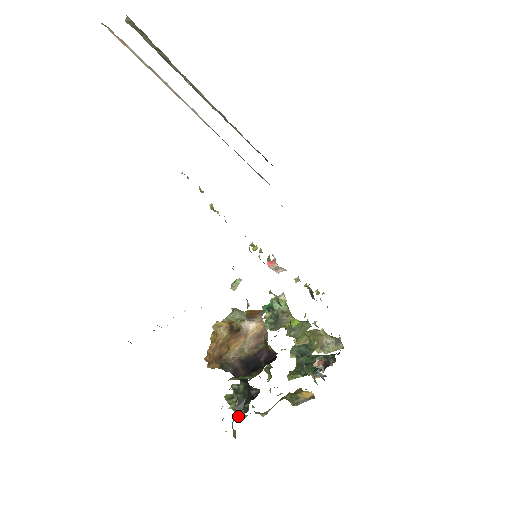
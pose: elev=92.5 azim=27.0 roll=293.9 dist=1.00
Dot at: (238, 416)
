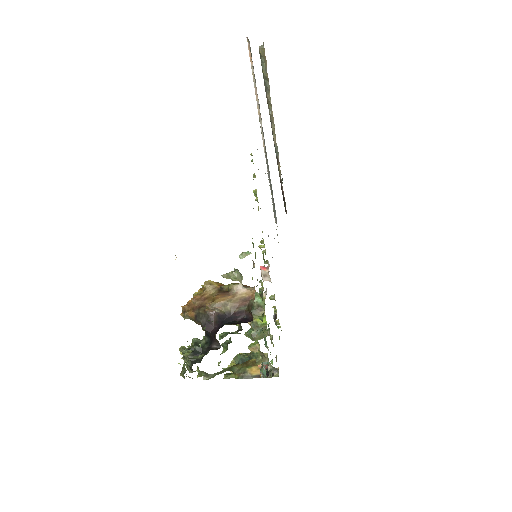
Dot at: (194, 358)
